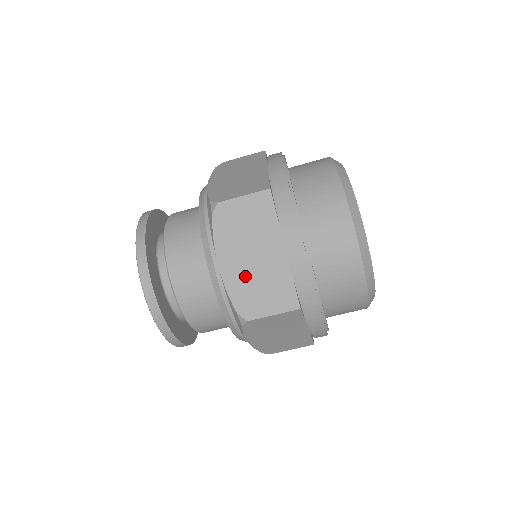
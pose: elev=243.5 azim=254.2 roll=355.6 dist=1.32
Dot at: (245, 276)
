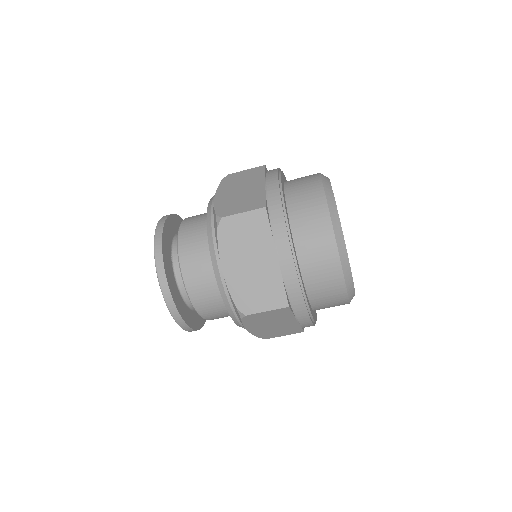
Dot at: (244, 279)
